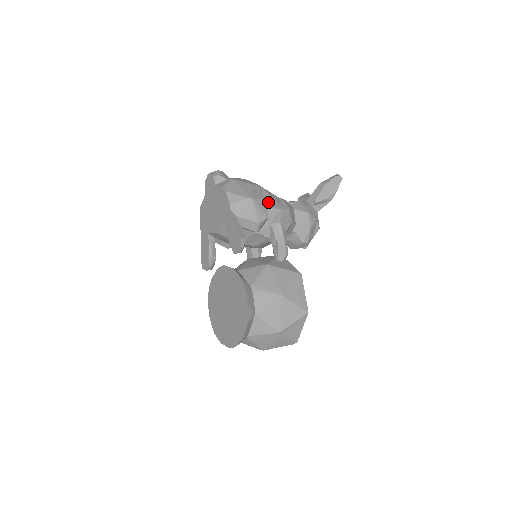
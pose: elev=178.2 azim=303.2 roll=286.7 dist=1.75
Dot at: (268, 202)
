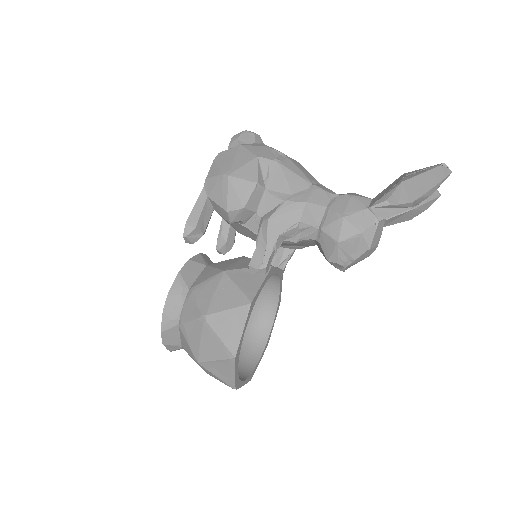
Dot at: (273, 186)
